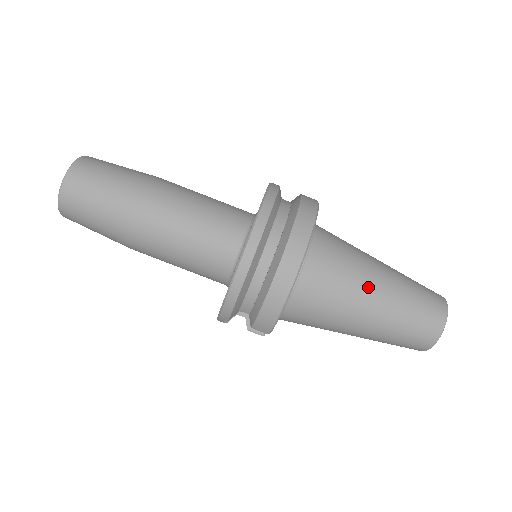
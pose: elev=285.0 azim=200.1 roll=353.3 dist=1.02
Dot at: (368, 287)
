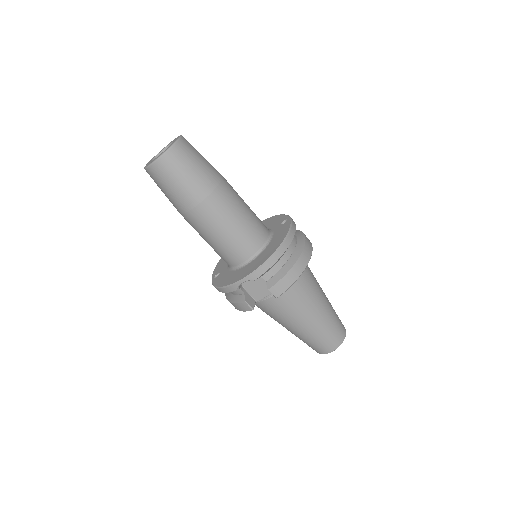
Dot at: (322, 293)
